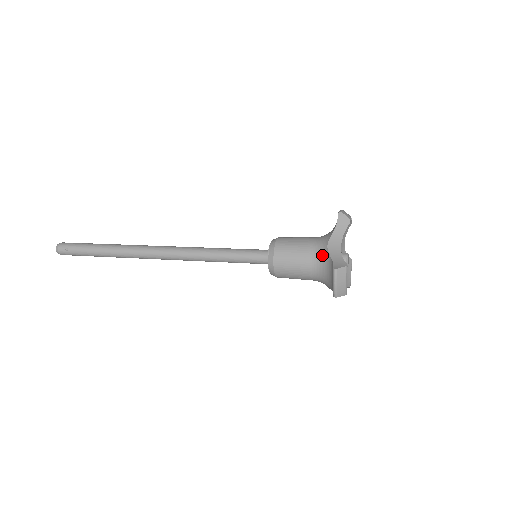
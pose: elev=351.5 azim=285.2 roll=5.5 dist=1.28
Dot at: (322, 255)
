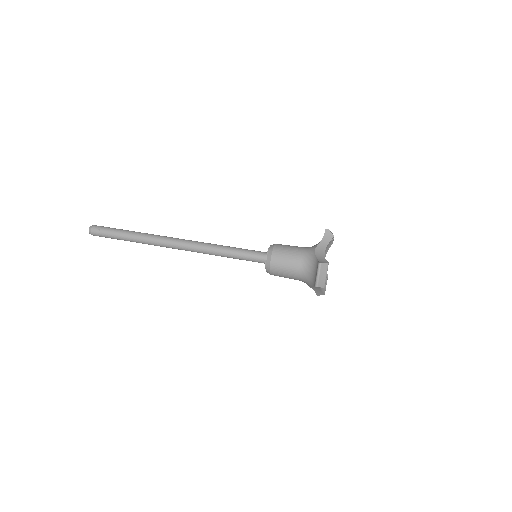
Dot at: (310, 257)
